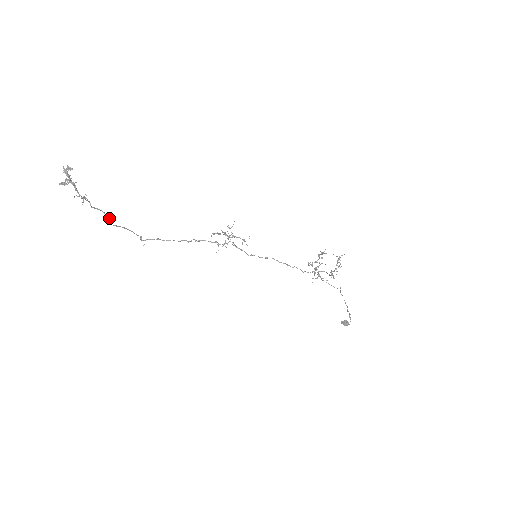
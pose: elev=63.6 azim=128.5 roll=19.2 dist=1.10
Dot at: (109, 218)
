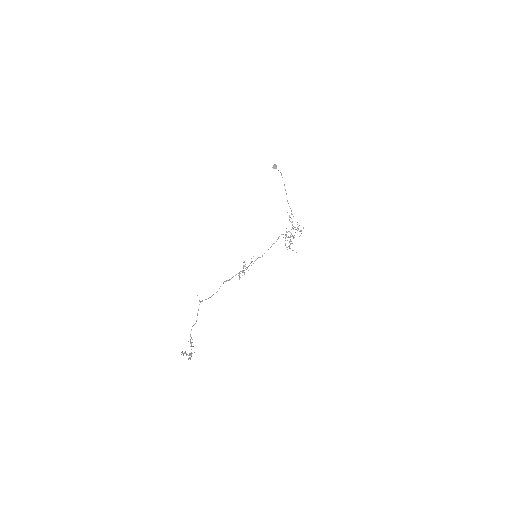
Dot at: (194, 324)
